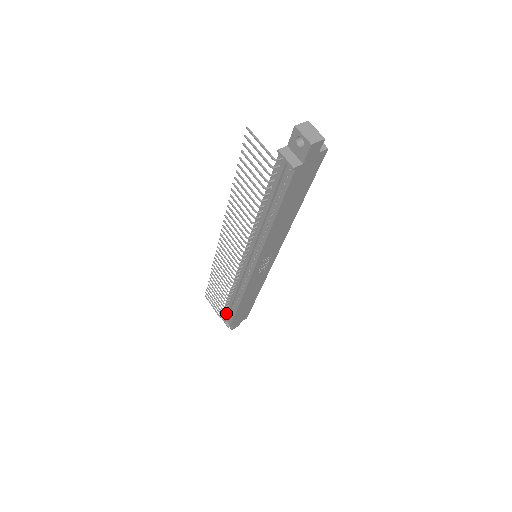
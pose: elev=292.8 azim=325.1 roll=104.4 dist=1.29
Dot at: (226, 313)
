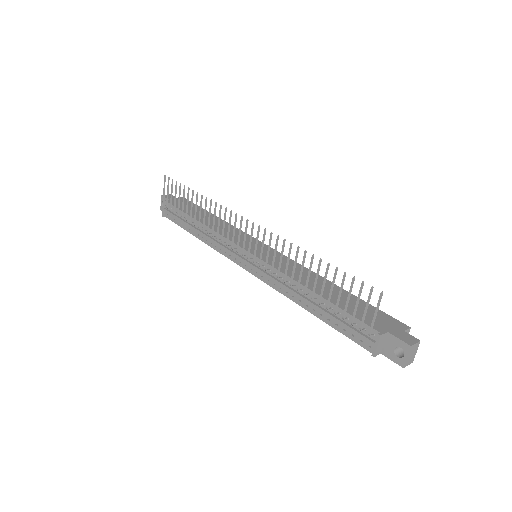
Dot at: (174, 214)
